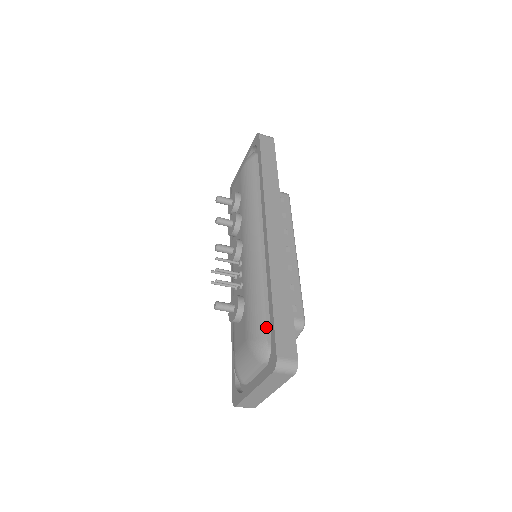
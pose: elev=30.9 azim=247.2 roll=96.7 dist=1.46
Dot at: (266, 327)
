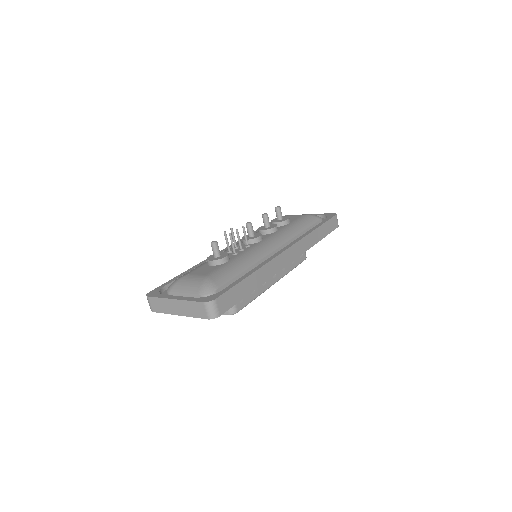
Dot at: (225, 283)
